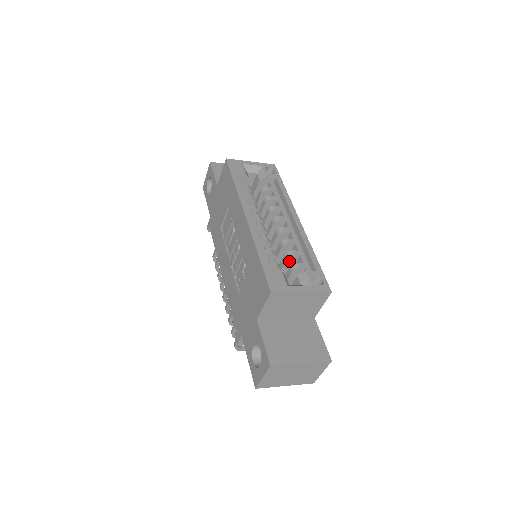
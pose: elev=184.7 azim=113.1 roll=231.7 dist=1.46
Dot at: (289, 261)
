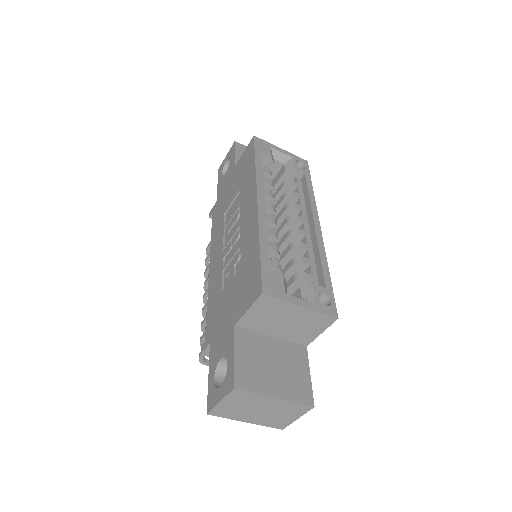
Dot at: (294, 268)
